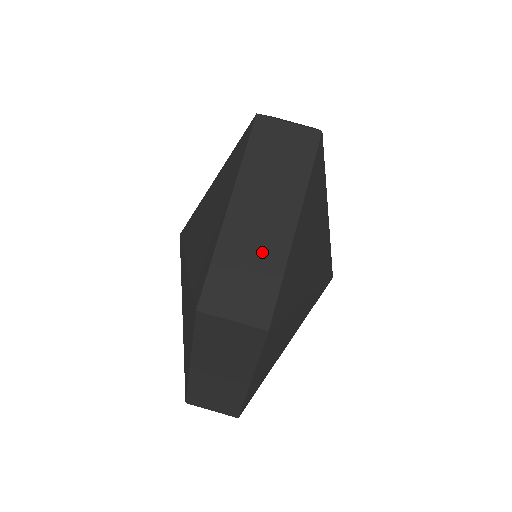
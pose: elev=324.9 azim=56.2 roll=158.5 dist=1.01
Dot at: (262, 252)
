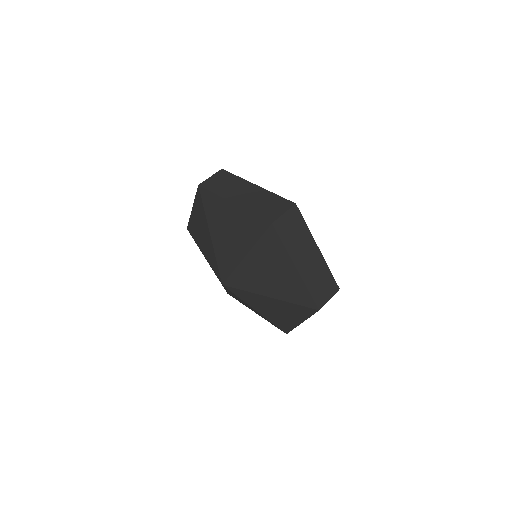
Dot at: (318, 269)
